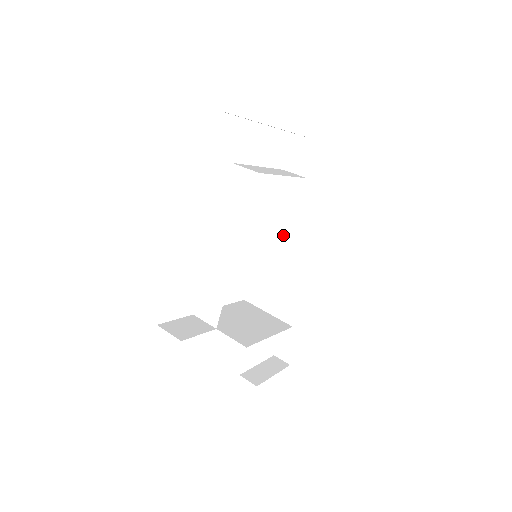
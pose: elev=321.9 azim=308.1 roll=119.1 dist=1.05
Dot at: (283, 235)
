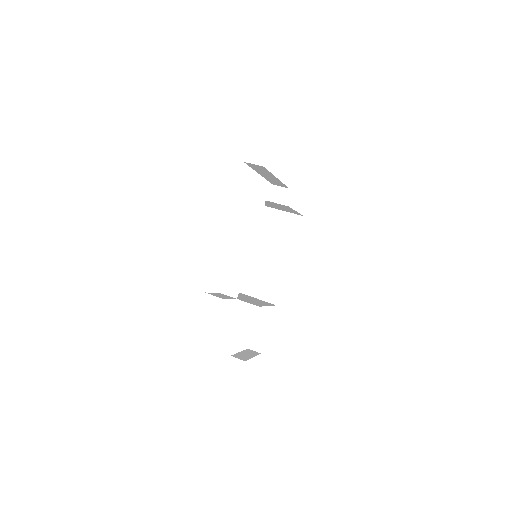
Dot at: (268, 247)
